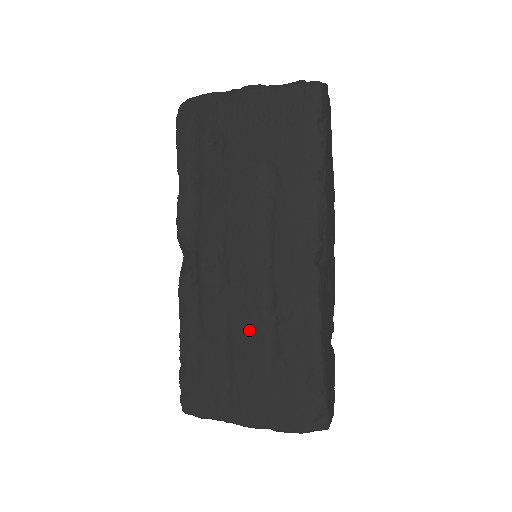
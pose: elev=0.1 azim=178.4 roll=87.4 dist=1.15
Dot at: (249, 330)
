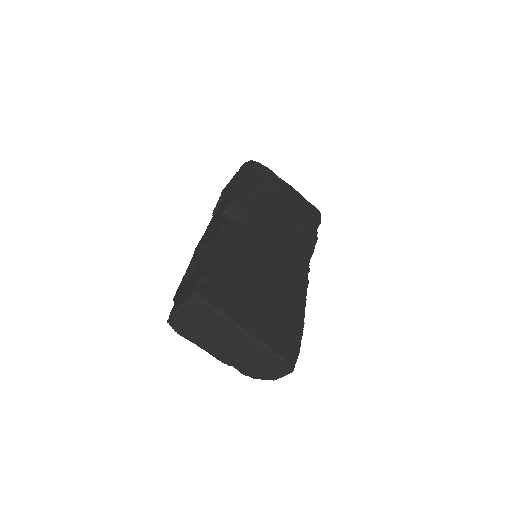
Dot at: (267, 278)
